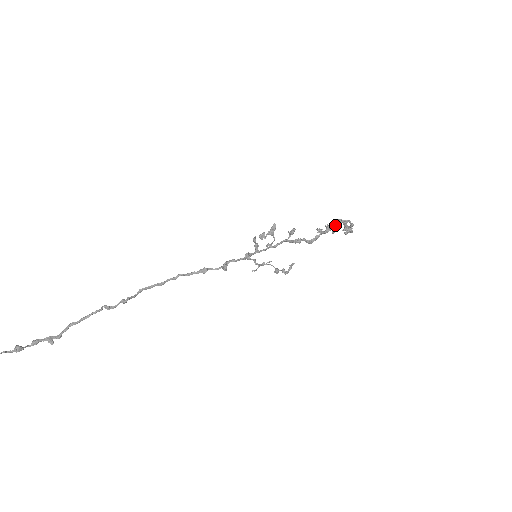
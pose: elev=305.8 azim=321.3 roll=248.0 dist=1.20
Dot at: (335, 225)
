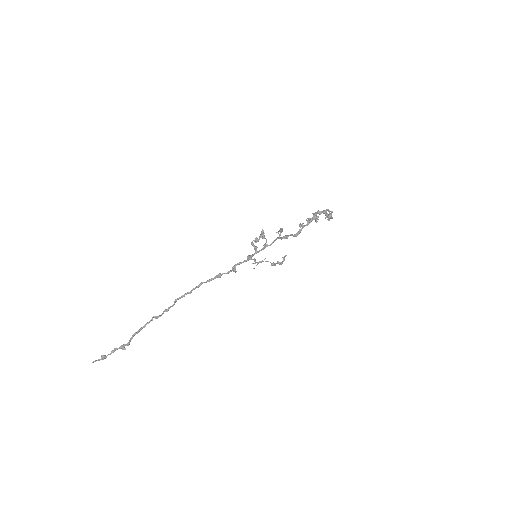
Dot at: (314, 217)
